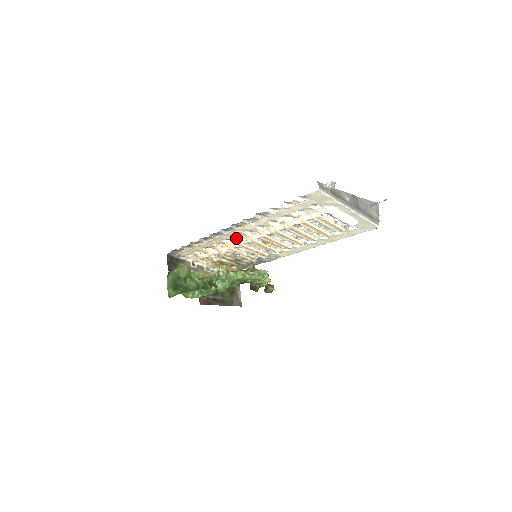
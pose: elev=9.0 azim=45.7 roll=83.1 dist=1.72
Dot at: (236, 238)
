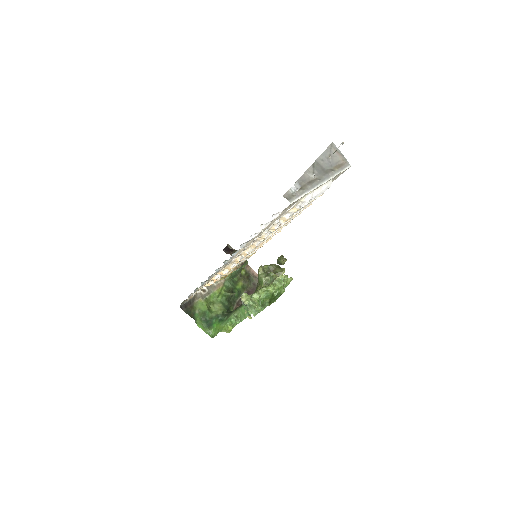
Dot at: (231, 261)
